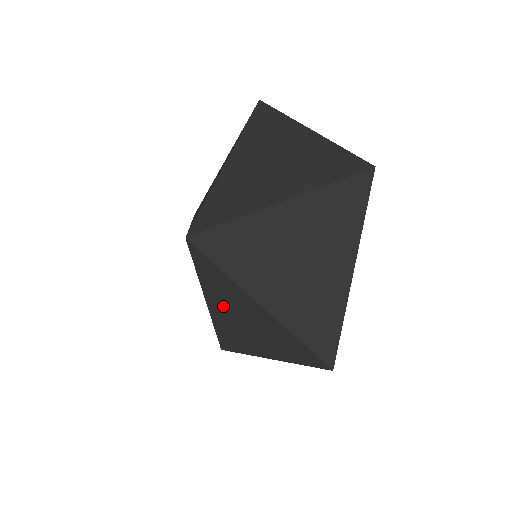
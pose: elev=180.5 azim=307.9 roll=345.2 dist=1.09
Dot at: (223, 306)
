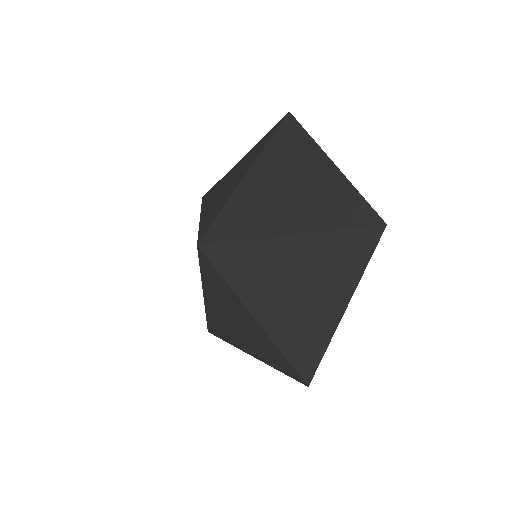
Dot at: (219, 305)
